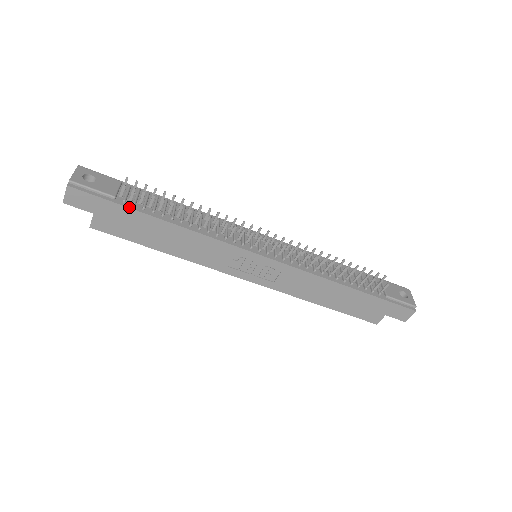
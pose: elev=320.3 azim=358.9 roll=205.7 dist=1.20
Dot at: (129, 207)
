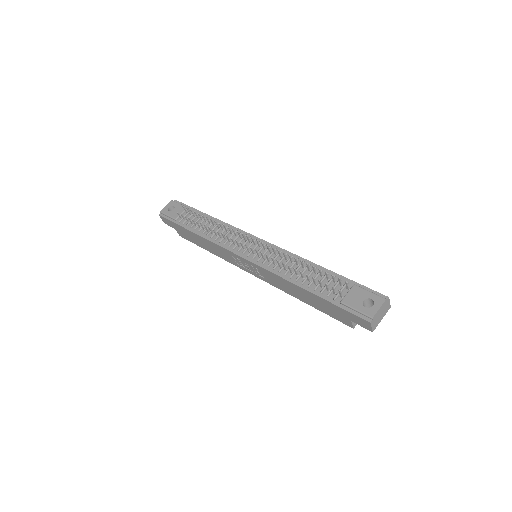
Dot at: (180, 225)
